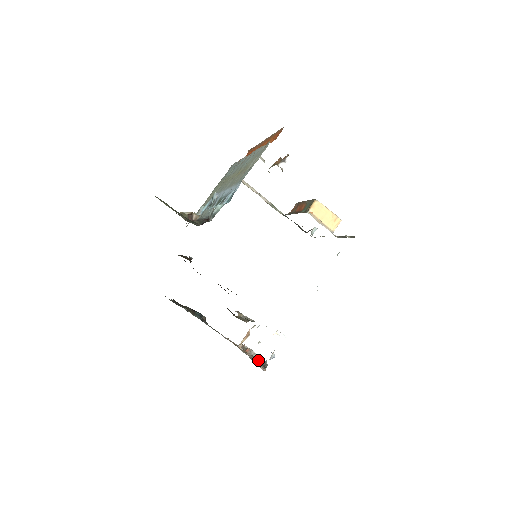
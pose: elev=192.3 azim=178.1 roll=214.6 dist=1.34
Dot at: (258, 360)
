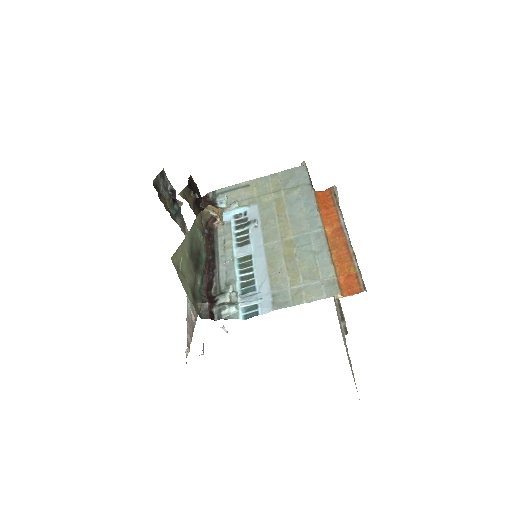
Dot at: occluded
